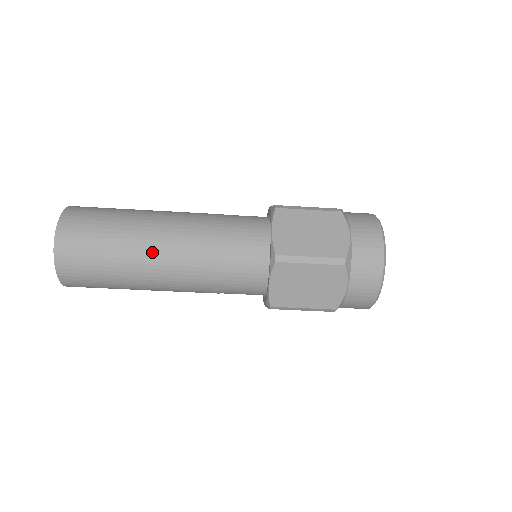
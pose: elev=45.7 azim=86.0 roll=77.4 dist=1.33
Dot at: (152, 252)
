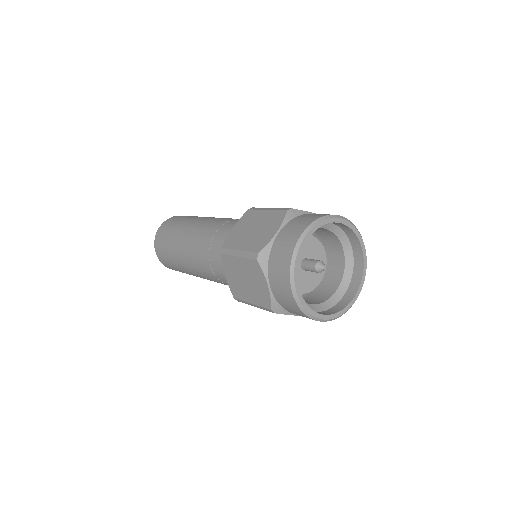
Dot at: (194, 273)
